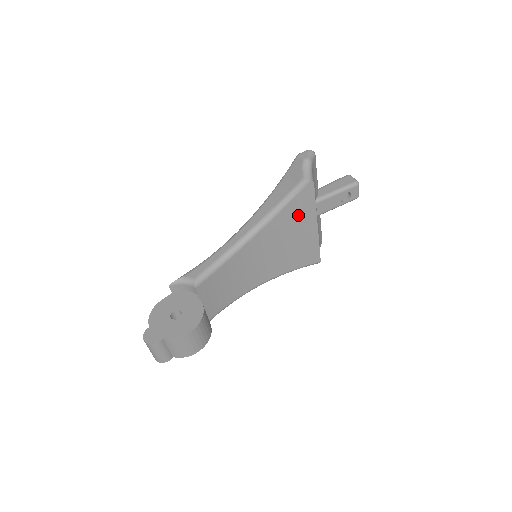
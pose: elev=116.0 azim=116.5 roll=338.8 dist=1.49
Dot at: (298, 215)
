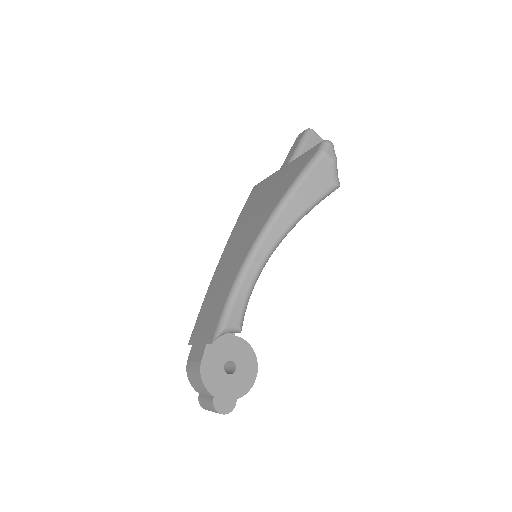
Dot at: occluded
